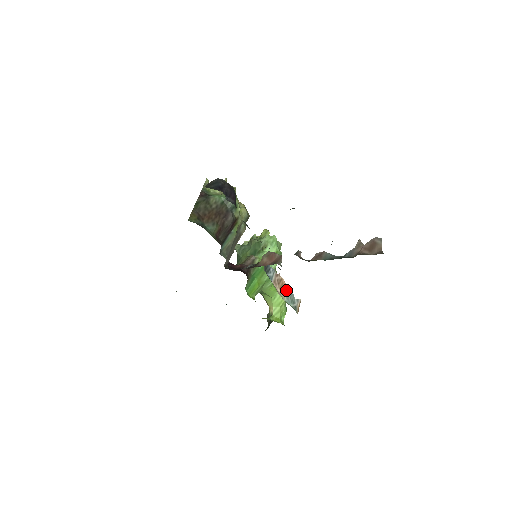
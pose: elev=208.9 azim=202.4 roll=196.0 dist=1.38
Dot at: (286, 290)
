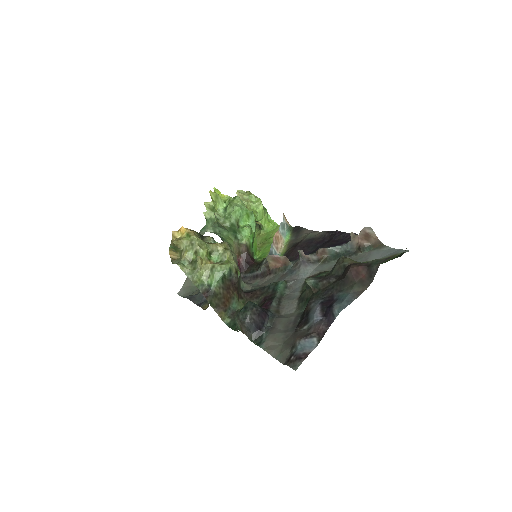
Dot at: (279, 233)
